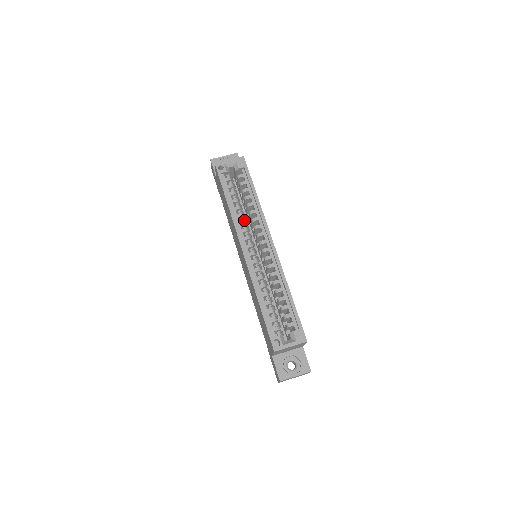
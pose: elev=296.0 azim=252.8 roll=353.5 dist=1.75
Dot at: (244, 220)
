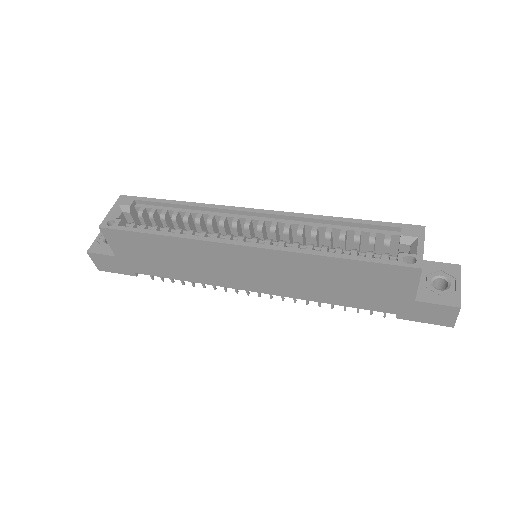
Dot at: (201, 232)
